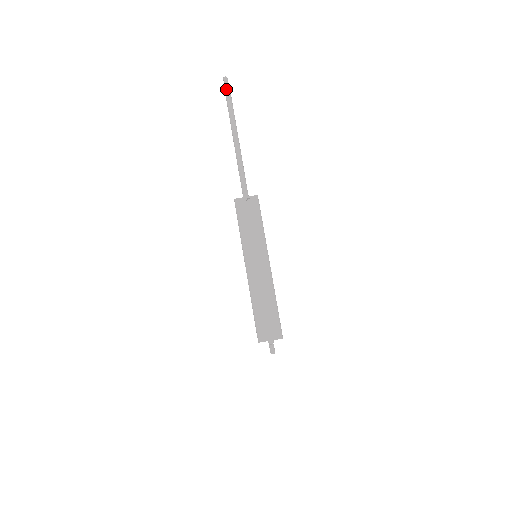
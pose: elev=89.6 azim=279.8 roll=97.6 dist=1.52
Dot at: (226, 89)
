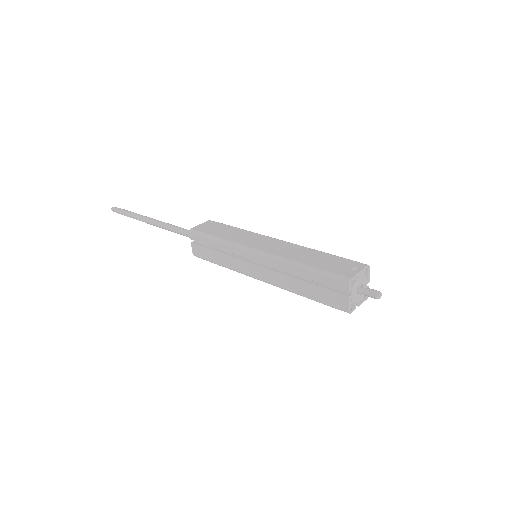
Dot at: (119, 209)
